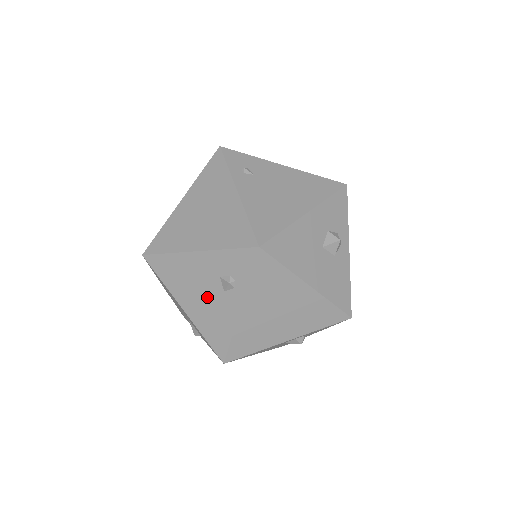
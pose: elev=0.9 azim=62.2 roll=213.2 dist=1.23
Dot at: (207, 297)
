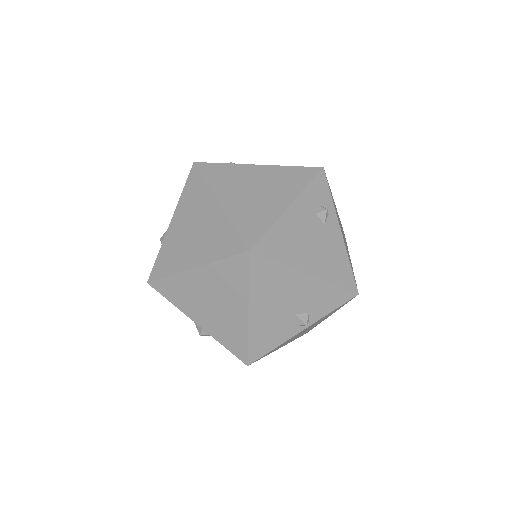
Dot at: (318, 242)
